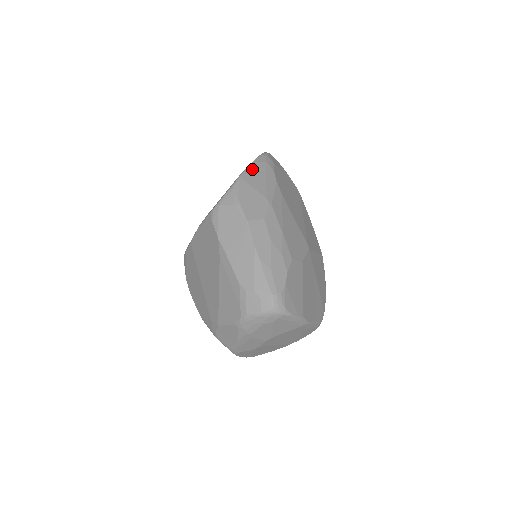
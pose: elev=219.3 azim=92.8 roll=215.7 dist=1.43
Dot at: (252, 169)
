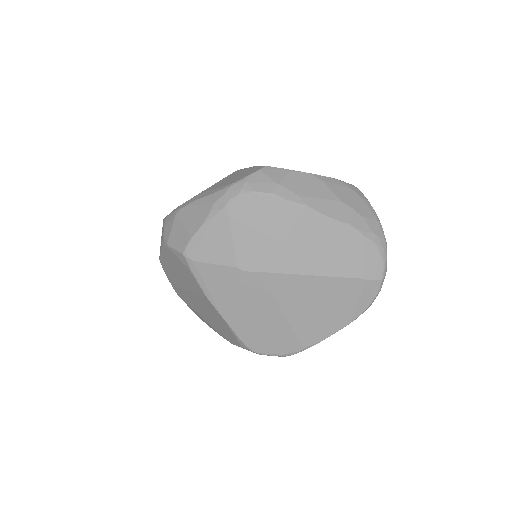
Dot at: (324, 337)
